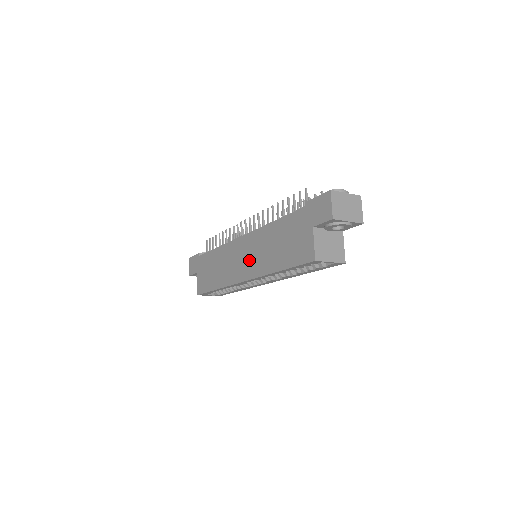
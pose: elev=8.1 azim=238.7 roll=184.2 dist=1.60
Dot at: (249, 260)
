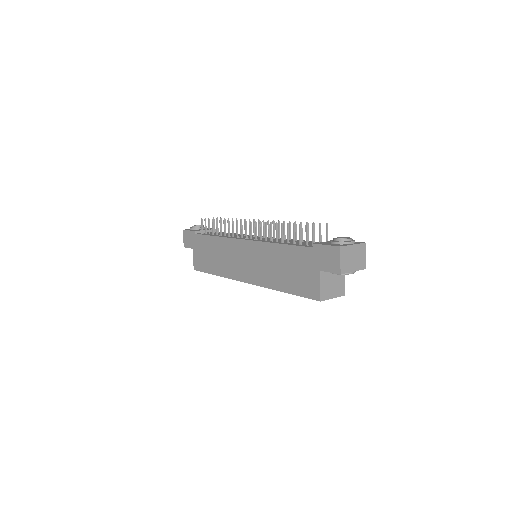
Dot at: (251, 266)
